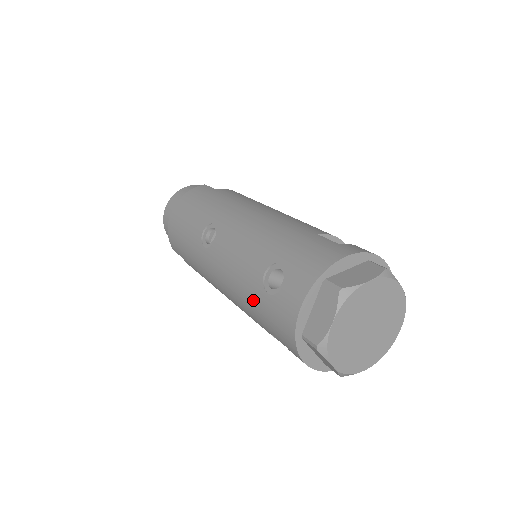
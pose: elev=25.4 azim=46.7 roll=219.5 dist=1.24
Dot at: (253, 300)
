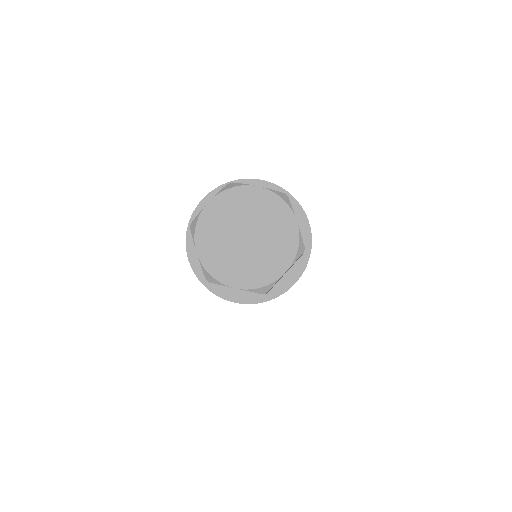
Dot at: occluded
